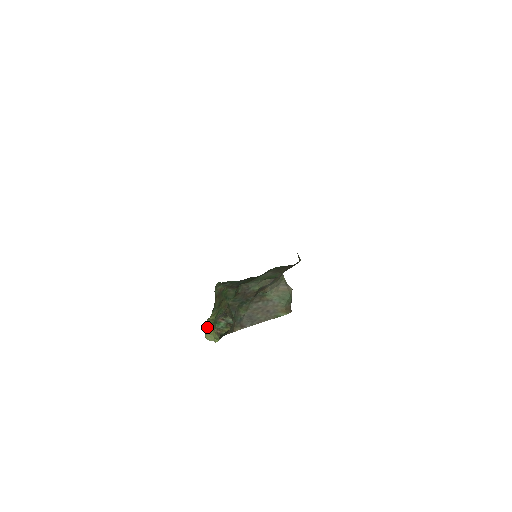
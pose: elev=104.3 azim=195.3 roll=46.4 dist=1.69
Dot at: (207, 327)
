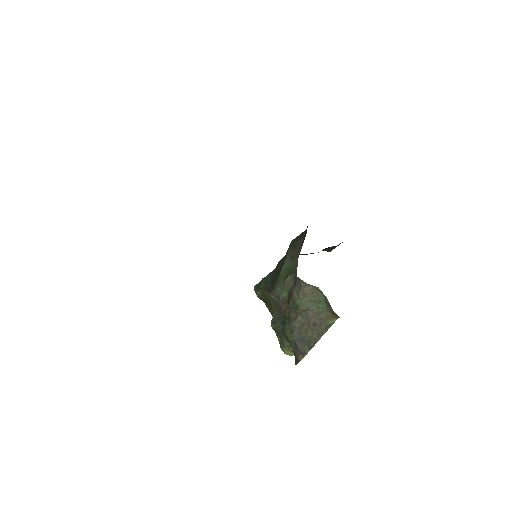
Dot at: occluded
